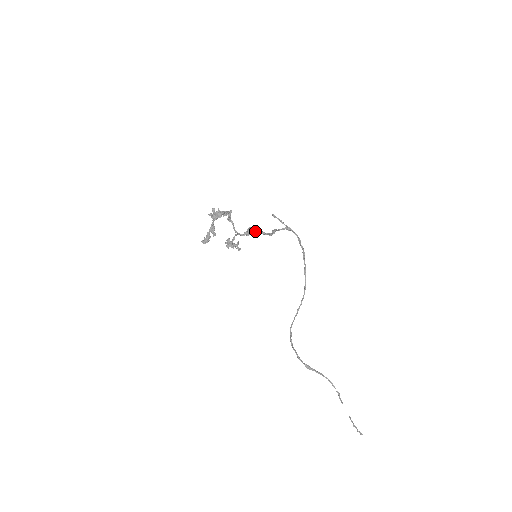
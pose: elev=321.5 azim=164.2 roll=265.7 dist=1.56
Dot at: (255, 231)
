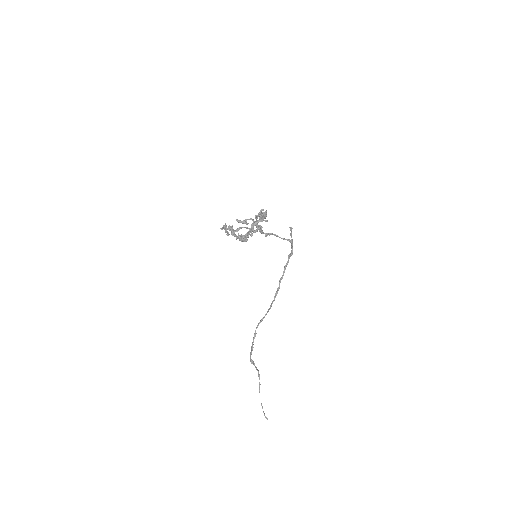
Dot at: occluded
